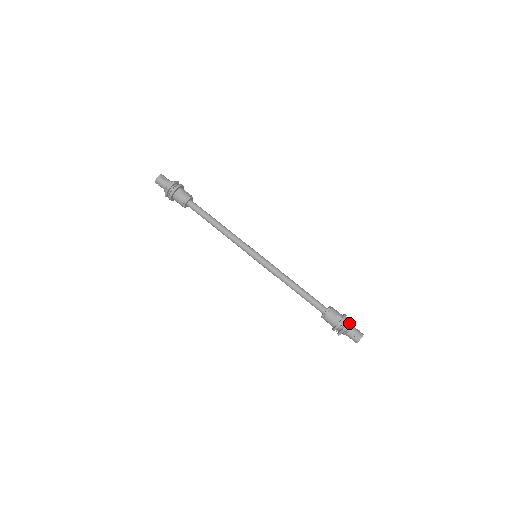
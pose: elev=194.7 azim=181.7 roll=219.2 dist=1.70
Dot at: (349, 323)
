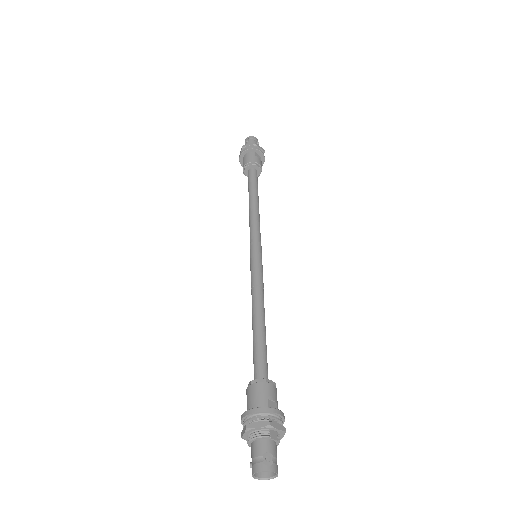
Dot at: (284, 429)
